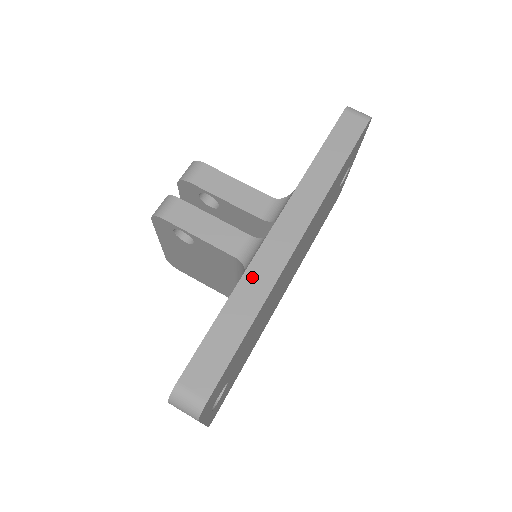
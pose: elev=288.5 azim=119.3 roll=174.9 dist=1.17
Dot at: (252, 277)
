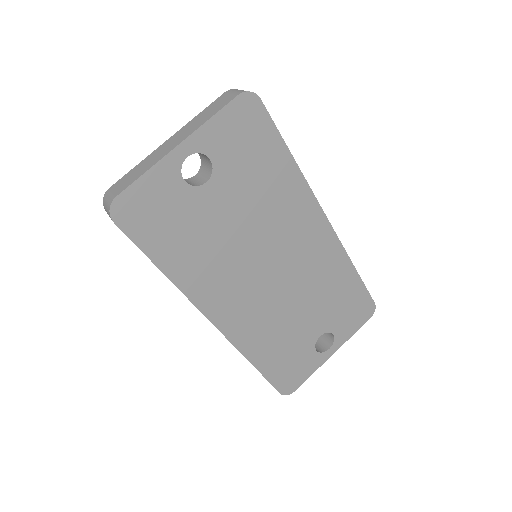
Dot at: occluded
